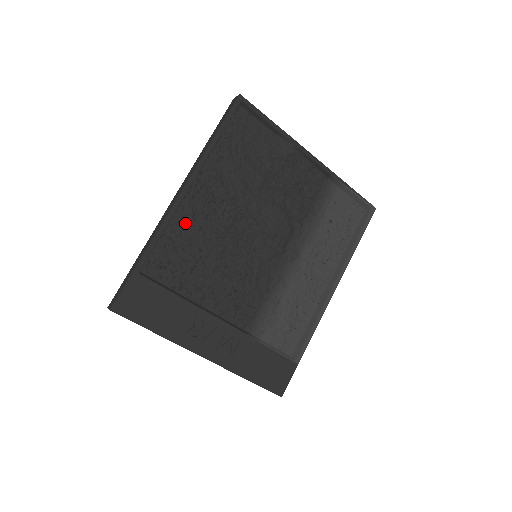
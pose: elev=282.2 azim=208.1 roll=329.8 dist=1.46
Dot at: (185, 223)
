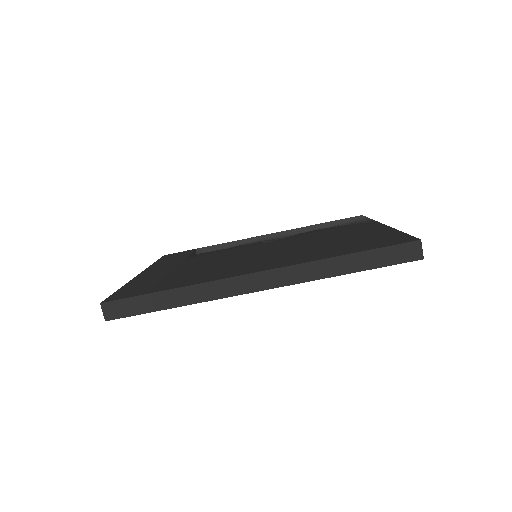
Dot at: occluded
